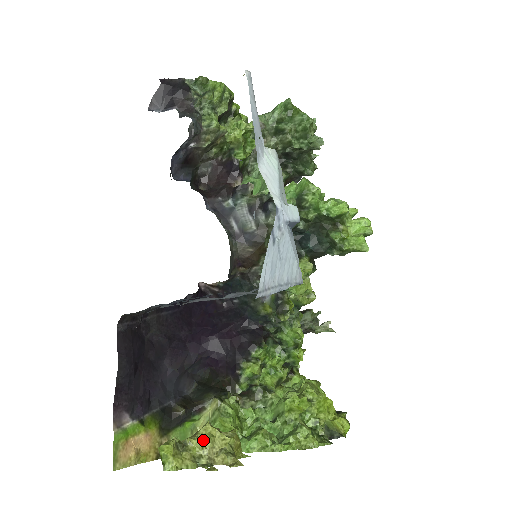
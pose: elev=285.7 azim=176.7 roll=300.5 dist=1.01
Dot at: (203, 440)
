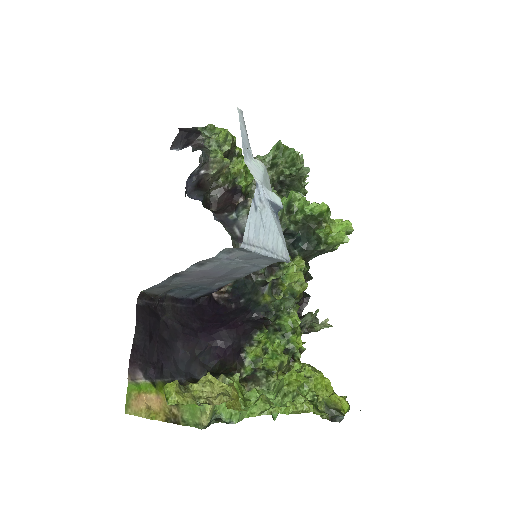
Dot at: (203, 385)
